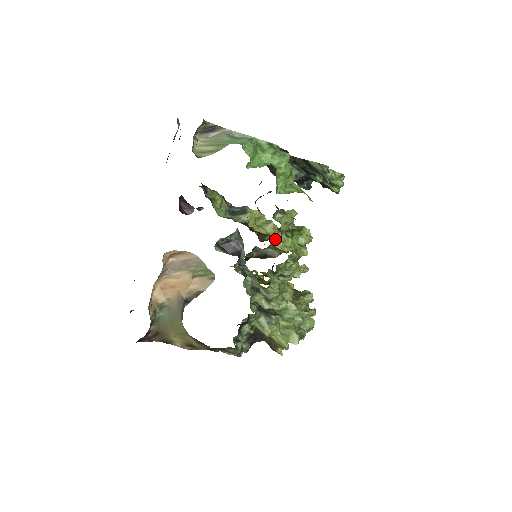
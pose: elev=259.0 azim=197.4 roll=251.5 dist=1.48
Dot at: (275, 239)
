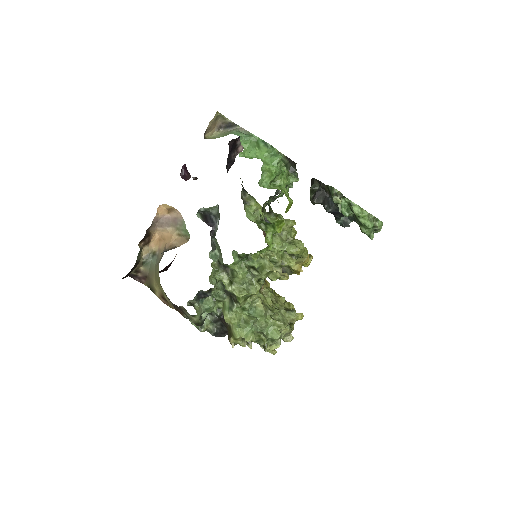
Dot at: occluded
